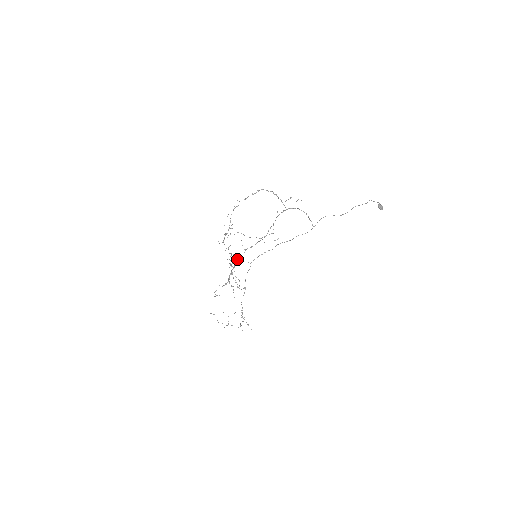
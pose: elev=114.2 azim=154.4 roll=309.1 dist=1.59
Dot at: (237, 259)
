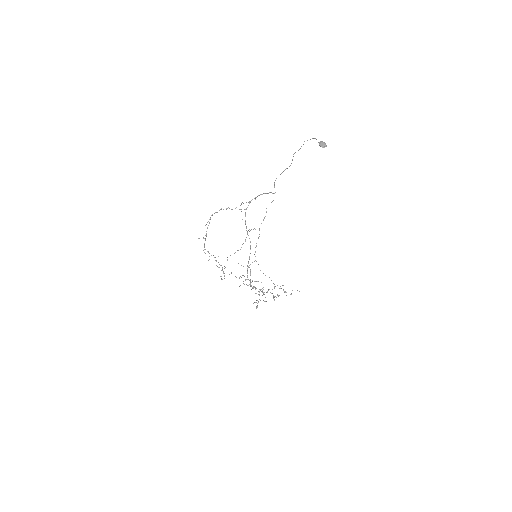
Dot at: (250, 279)
